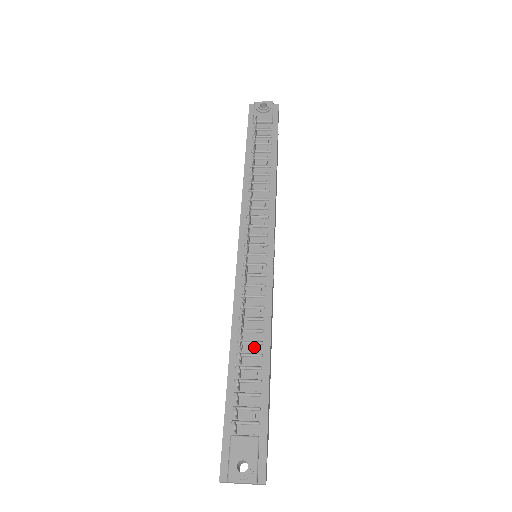
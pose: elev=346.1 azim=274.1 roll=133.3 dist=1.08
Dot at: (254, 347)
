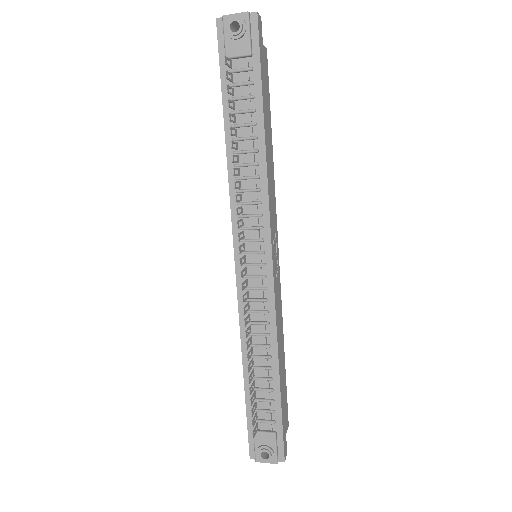
Dot at: (264, 360)
